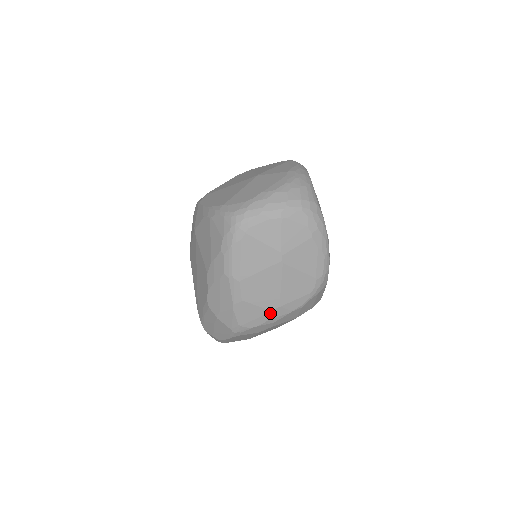
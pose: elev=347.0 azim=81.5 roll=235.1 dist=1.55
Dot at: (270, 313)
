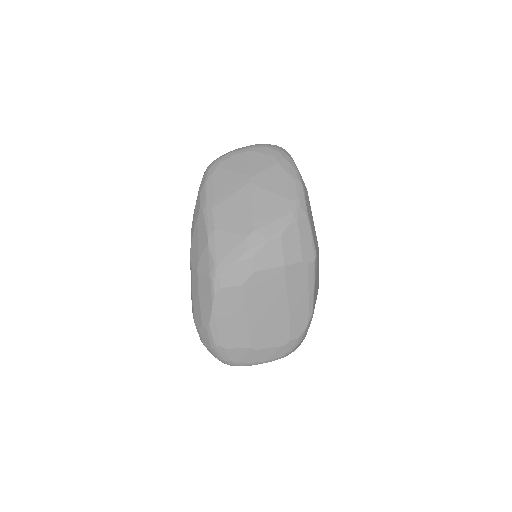
Dot at: (245, 241)
